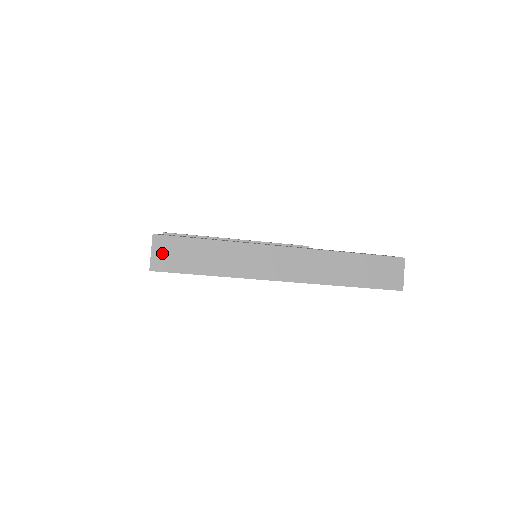
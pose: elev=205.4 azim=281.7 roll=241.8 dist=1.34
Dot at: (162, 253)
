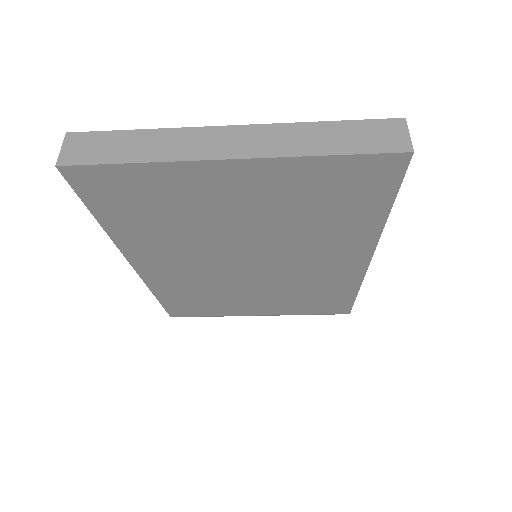
Dot at: (74, 148)
